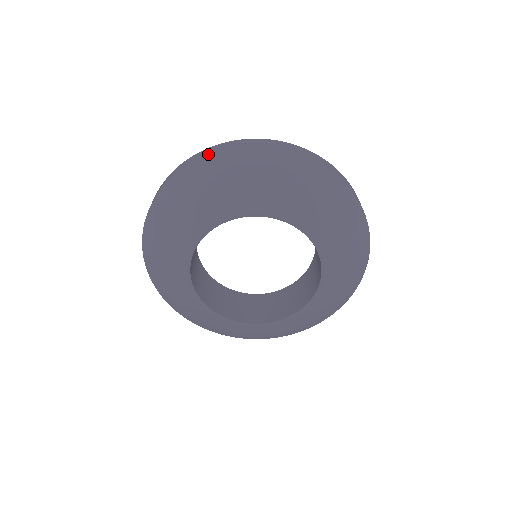
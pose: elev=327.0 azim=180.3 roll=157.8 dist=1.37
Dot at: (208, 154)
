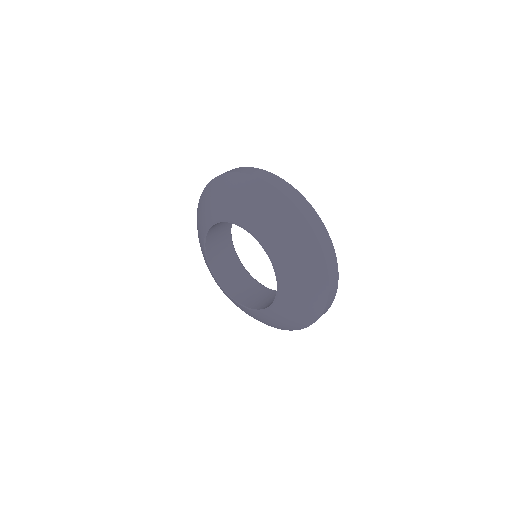
Dot at: (207, 185)
